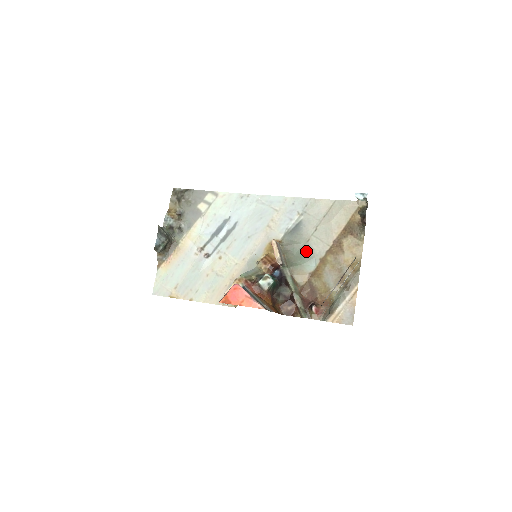
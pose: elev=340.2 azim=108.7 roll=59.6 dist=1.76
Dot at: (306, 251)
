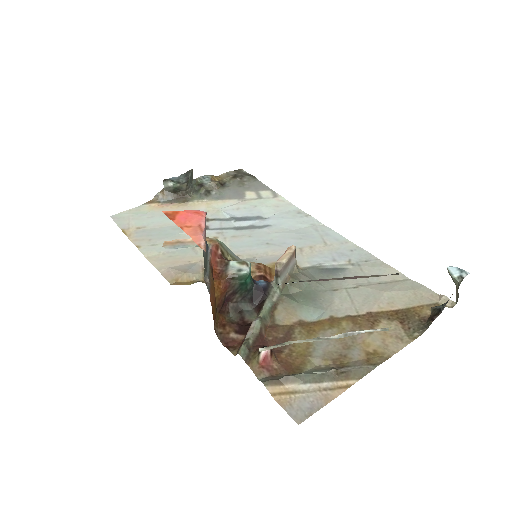
Dot at: (321, 297)
